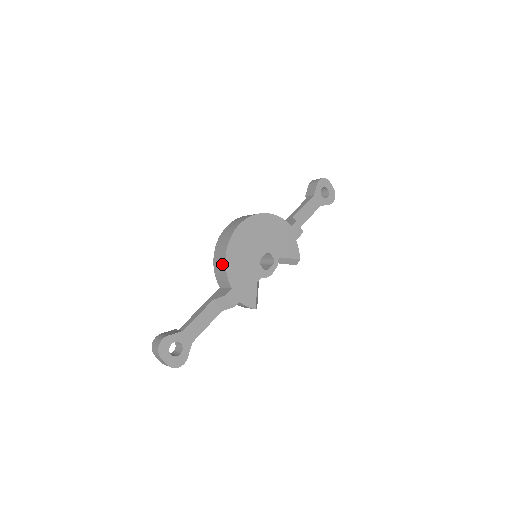
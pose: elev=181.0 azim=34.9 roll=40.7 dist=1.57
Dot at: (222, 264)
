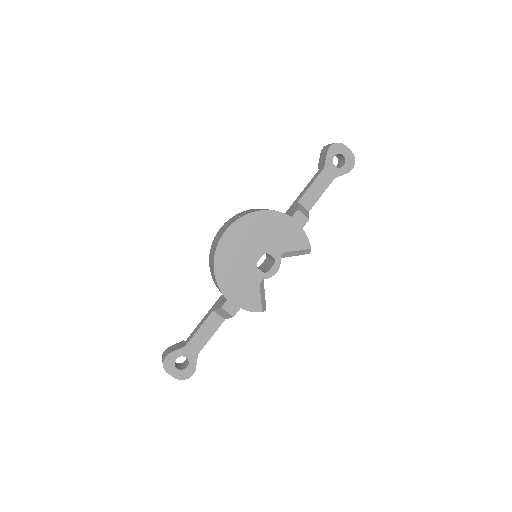
Dot at: (213, 276)
